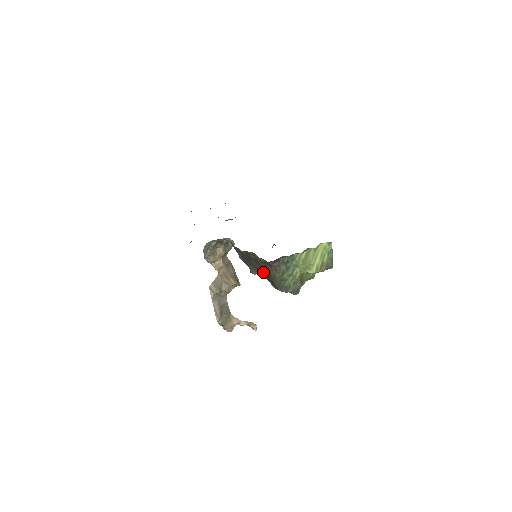
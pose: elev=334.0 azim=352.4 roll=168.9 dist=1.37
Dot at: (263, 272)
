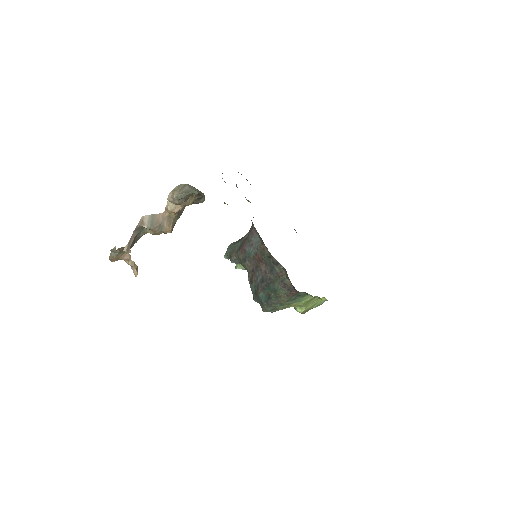
Dot at: (266, 282)
